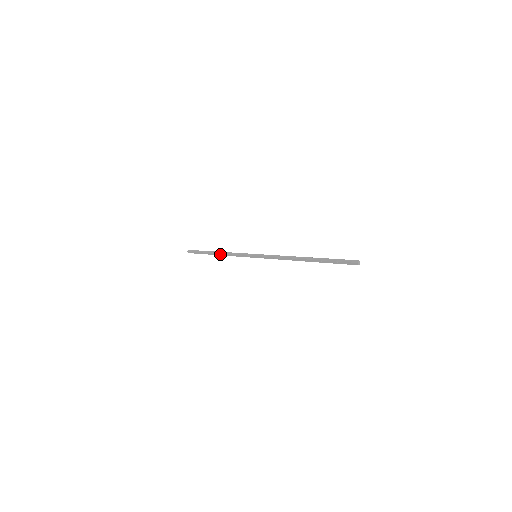
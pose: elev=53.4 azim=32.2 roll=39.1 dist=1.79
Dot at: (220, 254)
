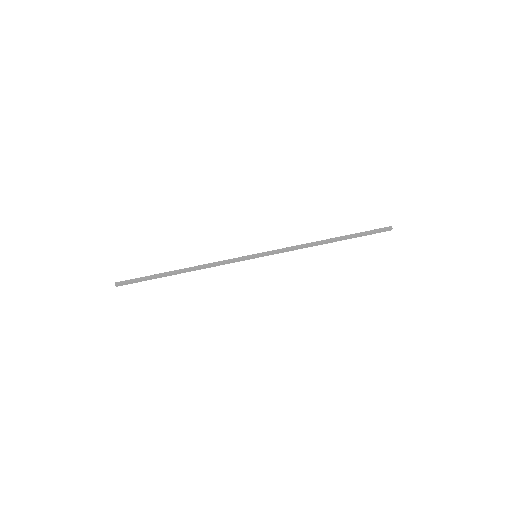
Dot at: (190, 270)
